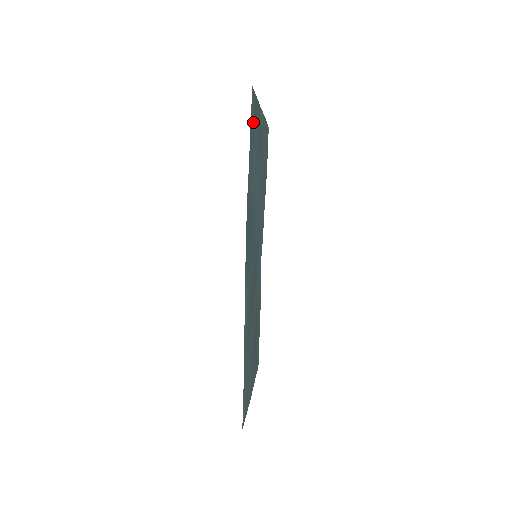
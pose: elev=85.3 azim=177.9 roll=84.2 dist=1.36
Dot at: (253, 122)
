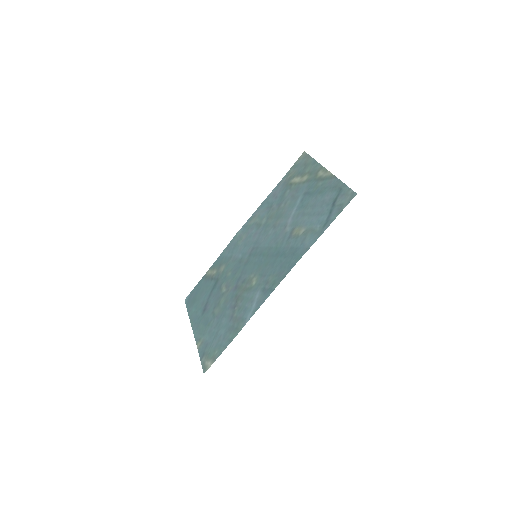
Dot at: (335, 204)
